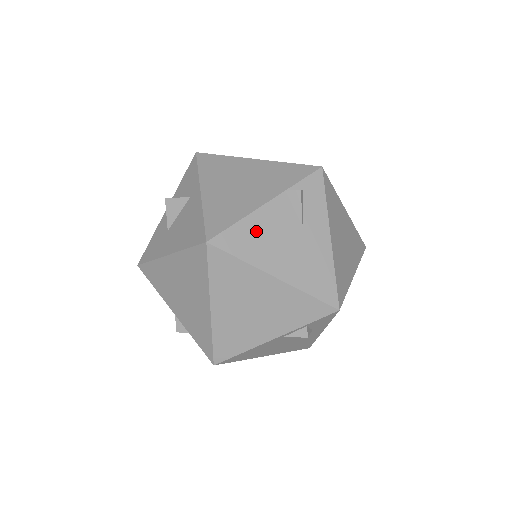
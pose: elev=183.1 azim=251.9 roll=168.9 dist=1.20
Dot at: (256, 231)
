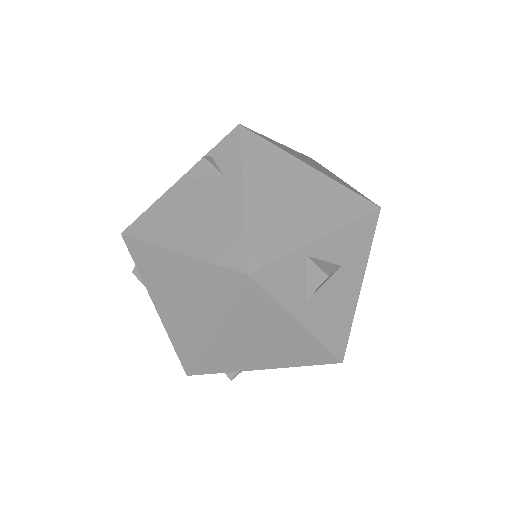
Dot at: occluded
